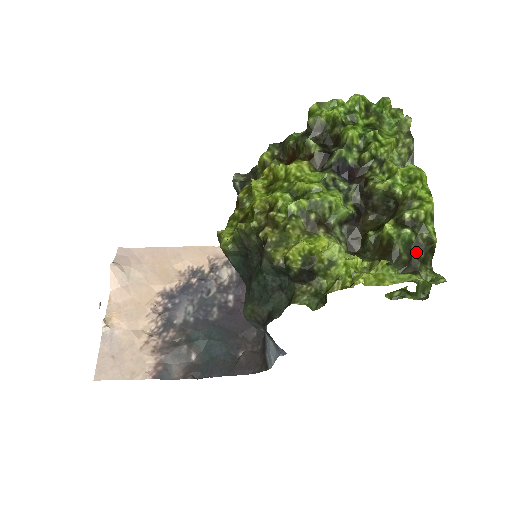
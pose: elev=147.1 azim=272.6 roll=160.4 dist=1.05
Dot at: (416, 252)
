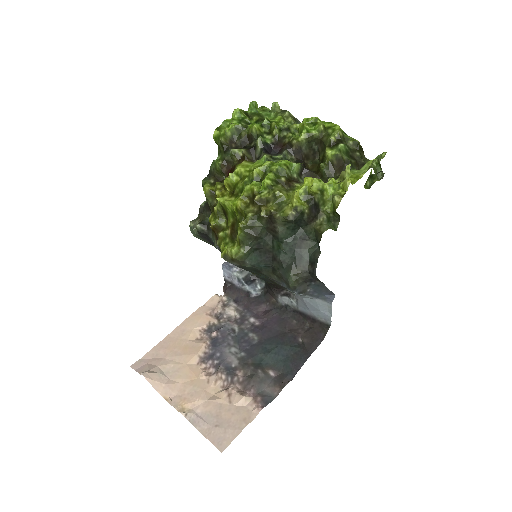
Dot at: (355, 155)
